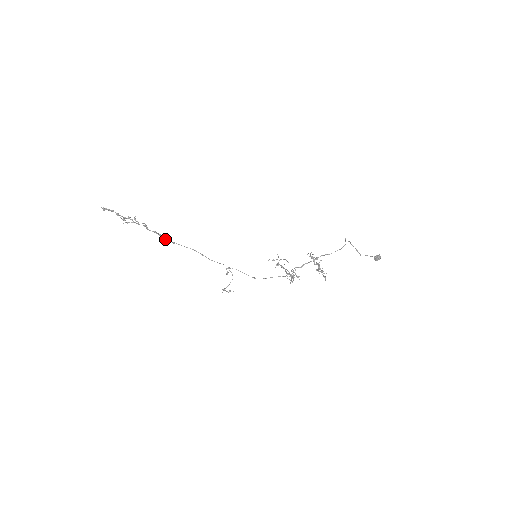
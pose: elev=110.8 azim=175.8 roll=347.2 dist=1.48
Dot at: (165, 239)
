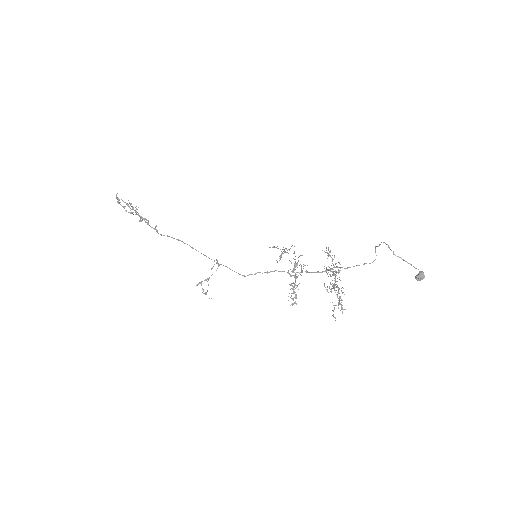
Dot at: (160, 234)
